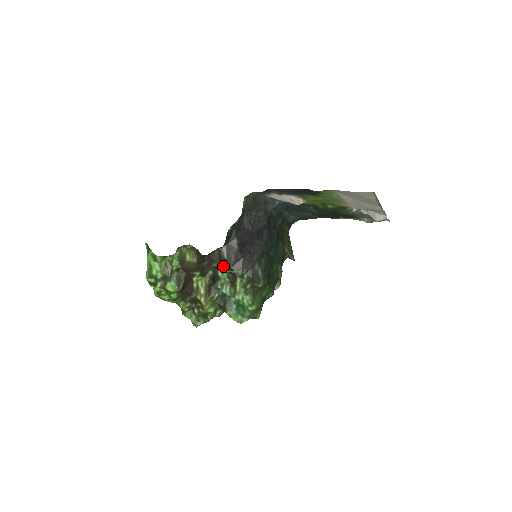
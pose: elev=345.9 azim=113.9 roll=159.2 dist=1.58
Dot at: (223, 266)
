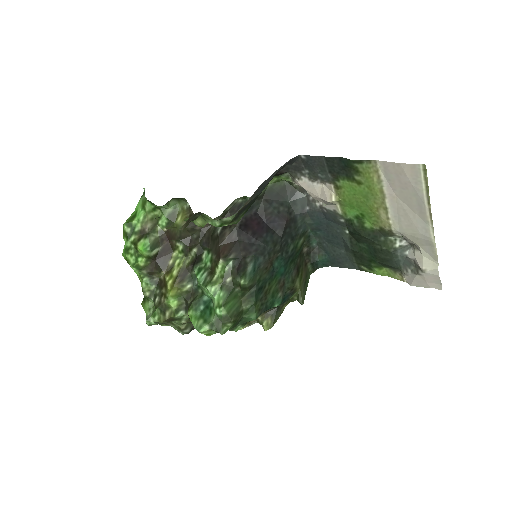
Dot at: (212, 244)
